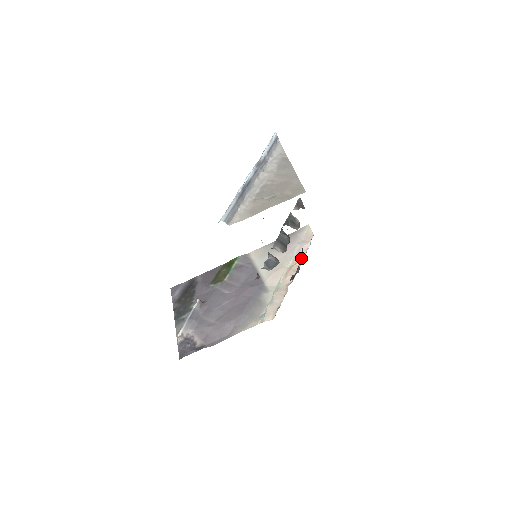
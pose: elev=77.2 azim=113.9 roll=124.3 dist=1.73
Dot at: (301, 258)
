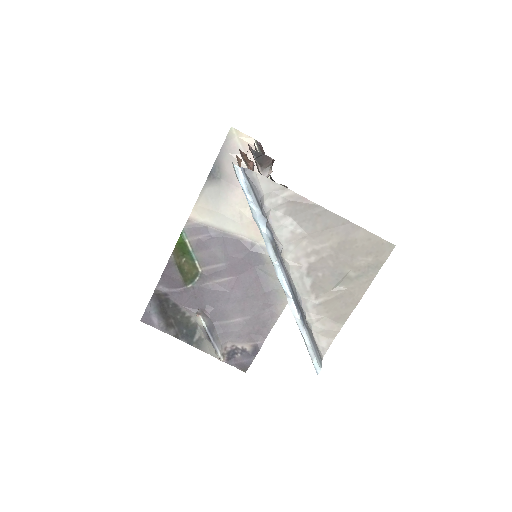
Dot at: occluded
